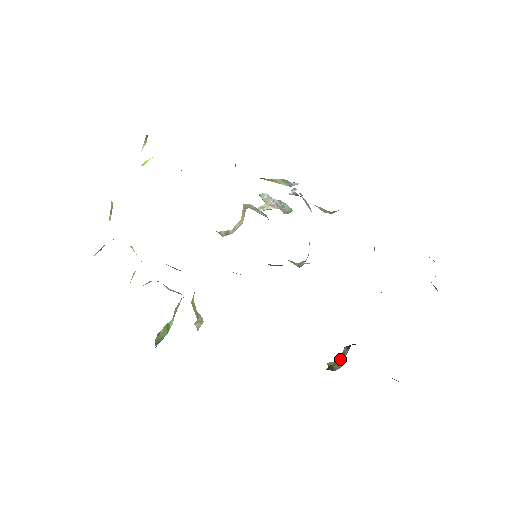
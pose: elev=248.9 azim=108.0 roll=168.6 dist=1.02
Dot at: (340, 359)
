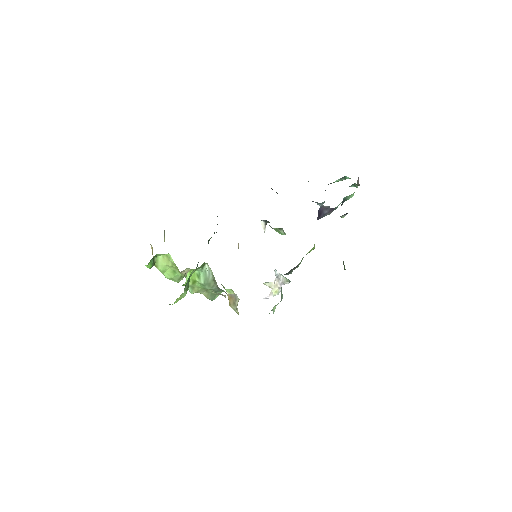
Dot at: occluded
